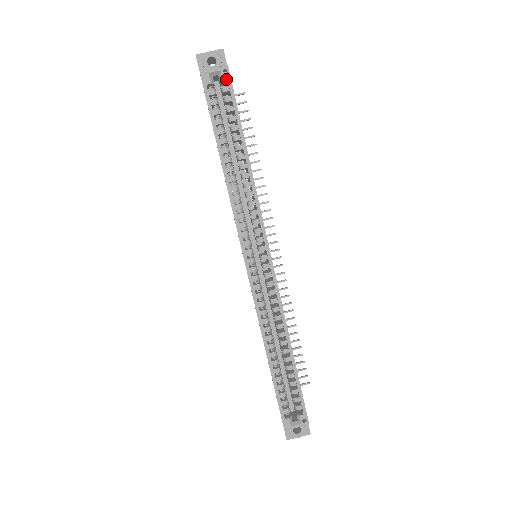
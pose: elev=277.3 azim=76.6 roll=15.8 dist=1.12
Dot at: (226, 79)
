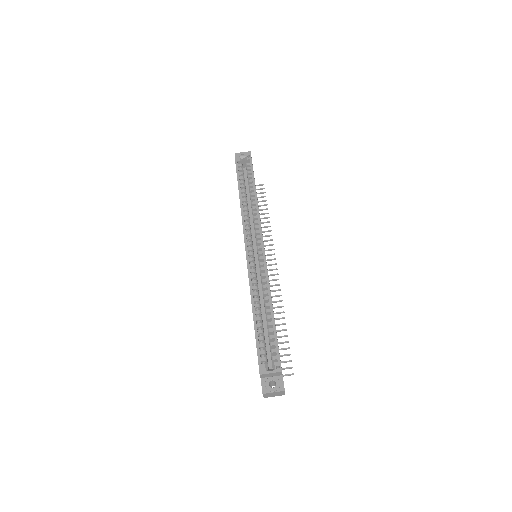
Dot at: (249, 159)
